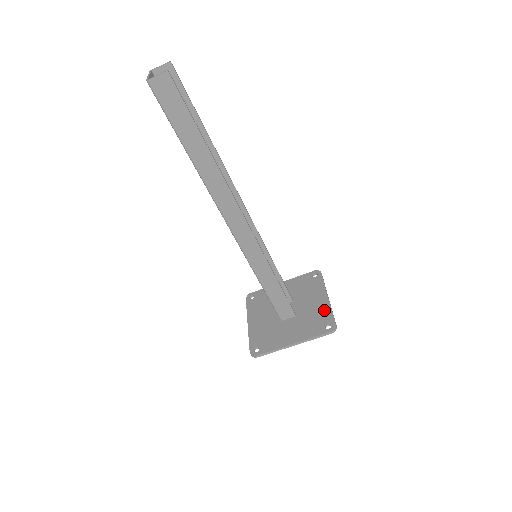
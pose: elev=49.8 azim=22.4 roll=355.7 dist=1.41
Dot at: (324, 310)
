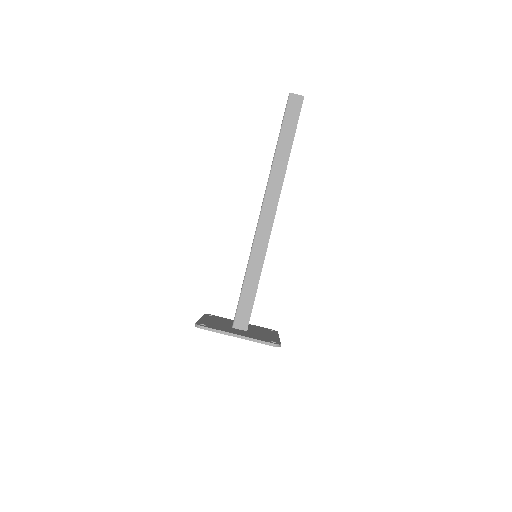
Dot at: (273, 338)
